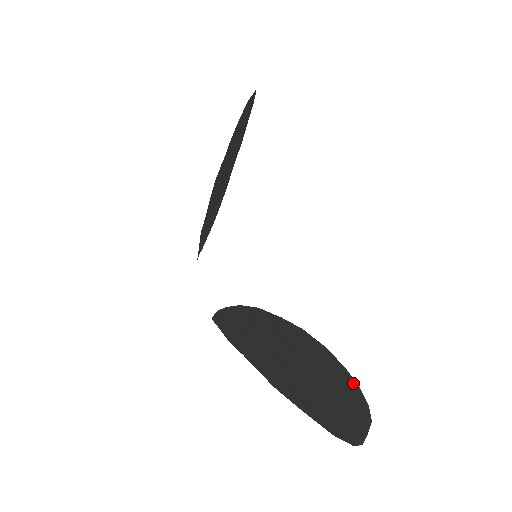
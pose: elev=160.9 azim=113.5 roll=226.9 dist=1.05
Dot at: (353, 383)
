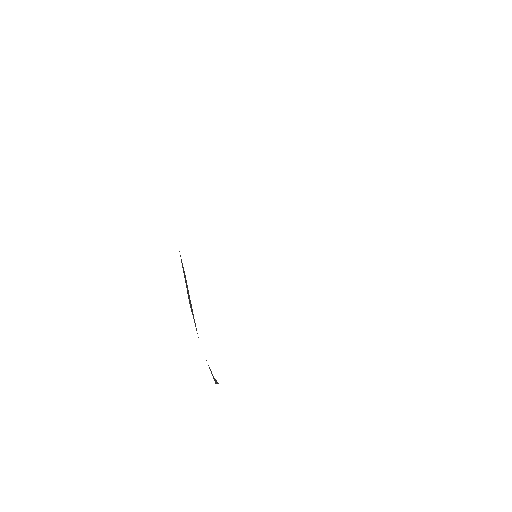
Dot at: occluded
